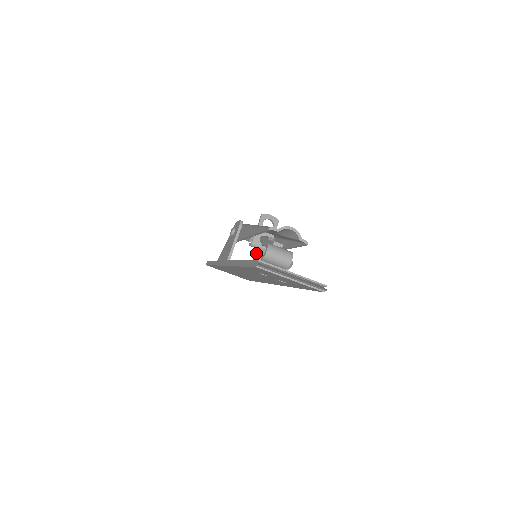
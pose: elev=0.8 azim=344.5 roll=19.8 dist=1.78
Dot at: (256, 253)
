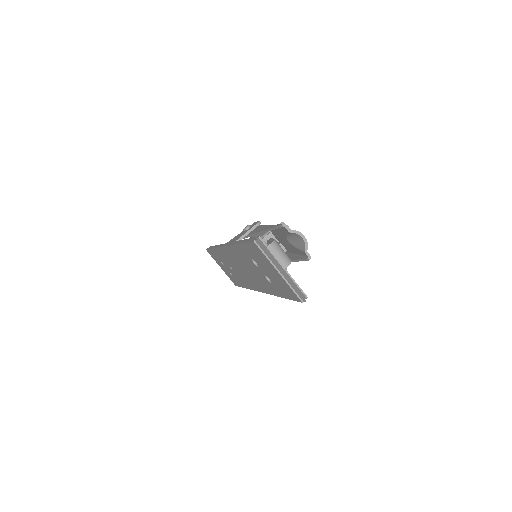
Dot at: occluded
